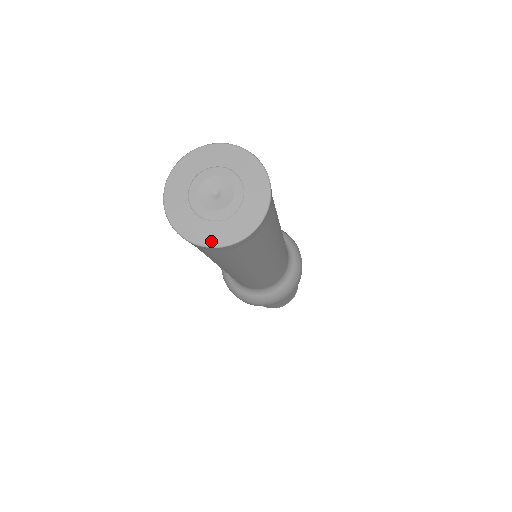
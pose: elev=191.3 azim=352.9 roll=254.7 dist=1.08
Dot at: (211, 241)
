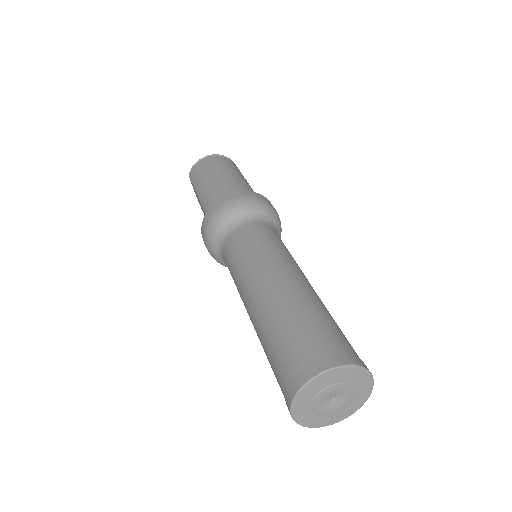
Dot at: (344, 417)
